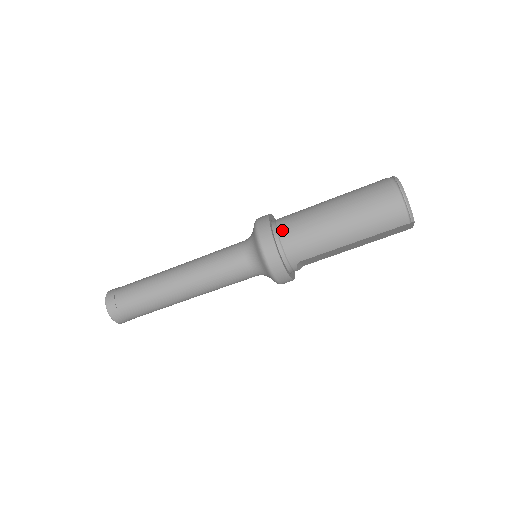
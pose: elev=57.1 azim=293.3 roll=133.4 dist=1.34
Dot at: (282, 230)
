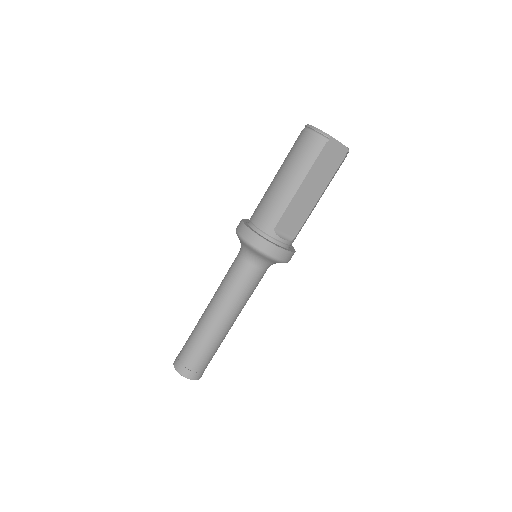
Dot at: (252, 217)
